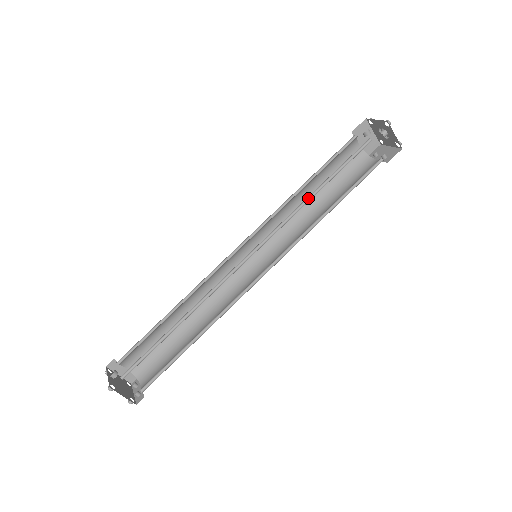
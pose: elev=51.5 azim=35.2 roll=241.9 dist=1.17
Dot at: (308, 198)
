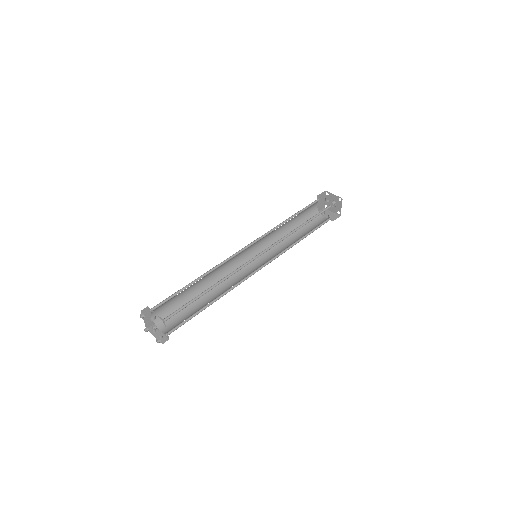
Dot at: (296, 229)
